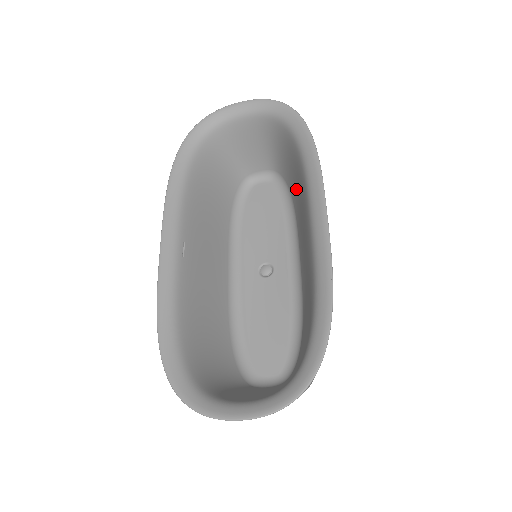
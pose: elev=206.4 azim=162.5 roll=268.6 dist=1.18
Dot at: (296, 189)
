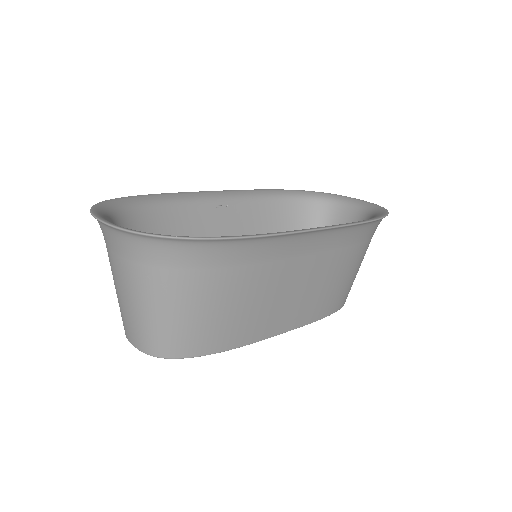
Dot at: occluded
